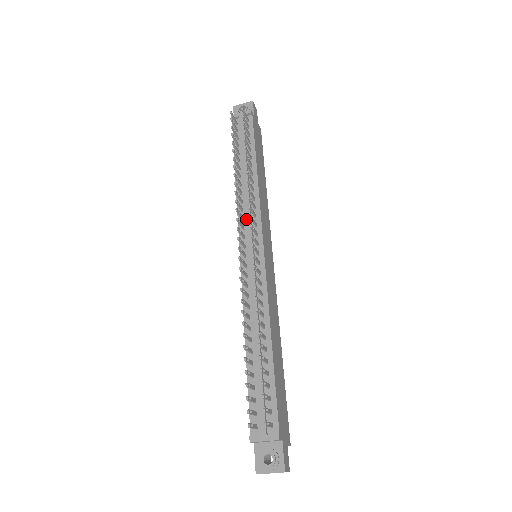
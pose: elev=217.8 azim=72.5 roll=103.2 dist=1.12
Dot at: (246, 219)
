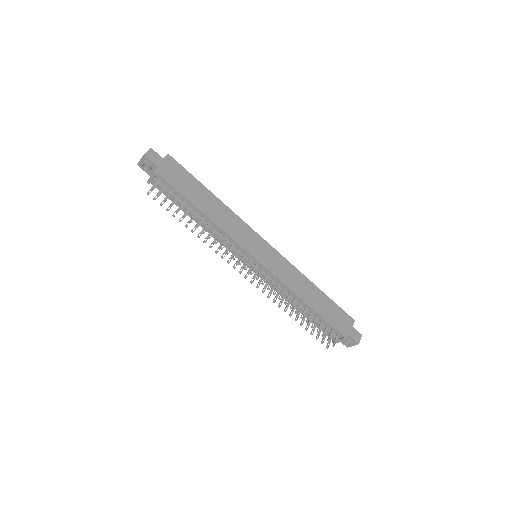
Dot at: (231, 250)
